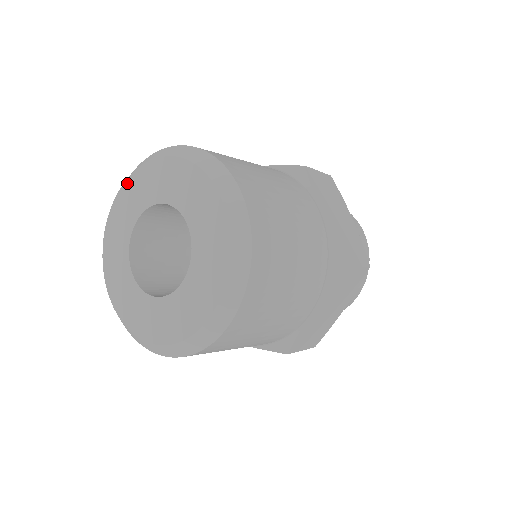
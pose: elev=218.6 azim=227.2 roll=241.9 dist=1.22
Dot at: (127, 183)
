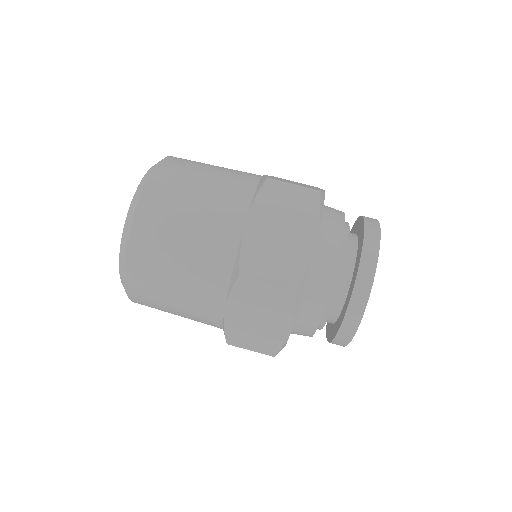
Dot at: occluded
